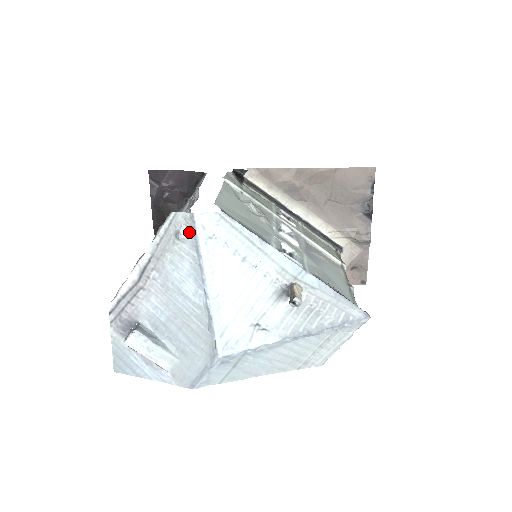
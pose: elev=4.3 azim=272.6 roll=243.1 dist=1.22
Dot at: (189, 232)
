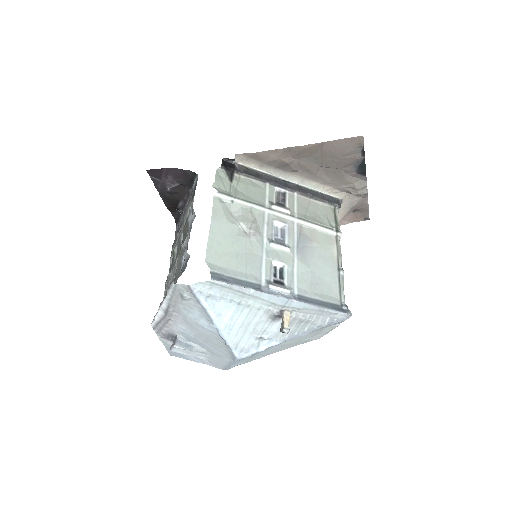
Dot at: (190, 295)
